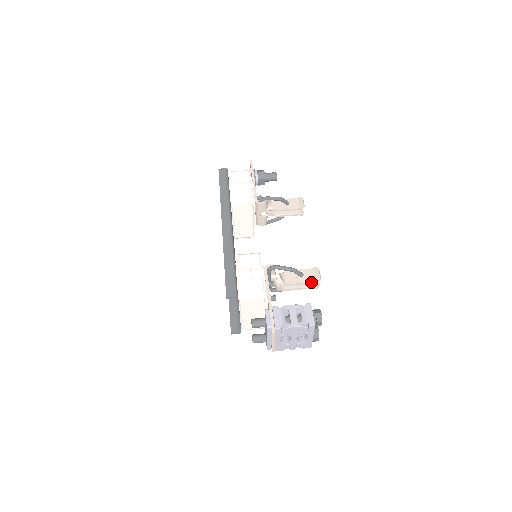
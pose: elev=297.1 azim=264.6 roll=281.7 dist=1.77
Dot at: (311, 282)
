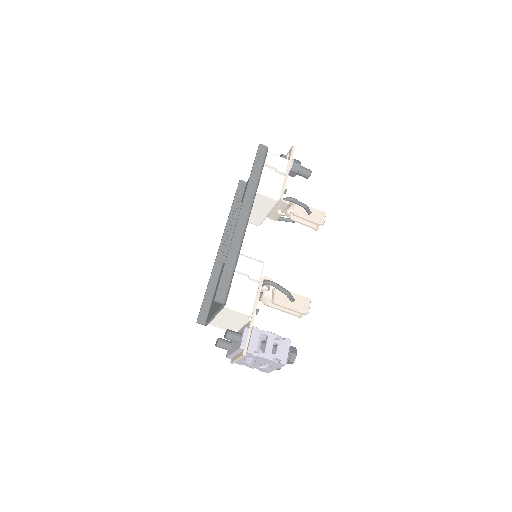
Dot at: (298, 311)
